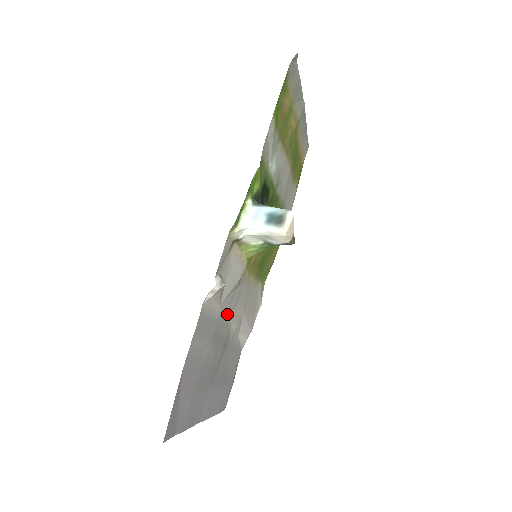
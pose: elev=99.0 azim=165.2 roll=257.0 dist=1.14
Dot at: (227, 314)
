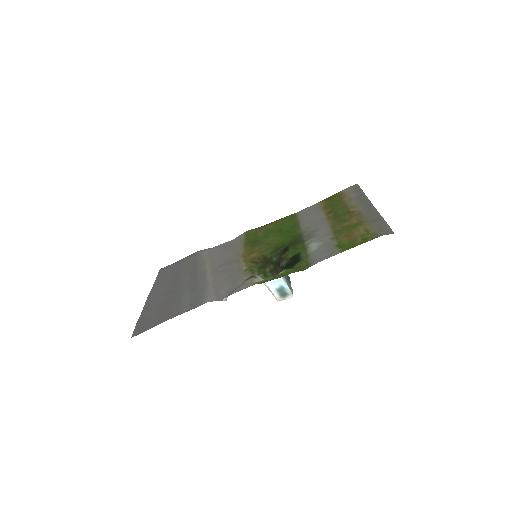
Dot at: (211, 274)
